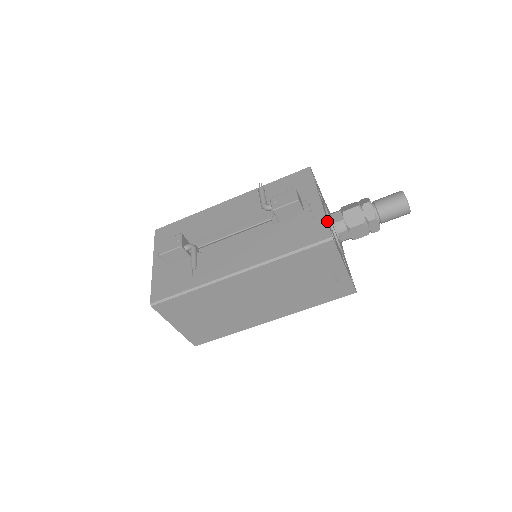
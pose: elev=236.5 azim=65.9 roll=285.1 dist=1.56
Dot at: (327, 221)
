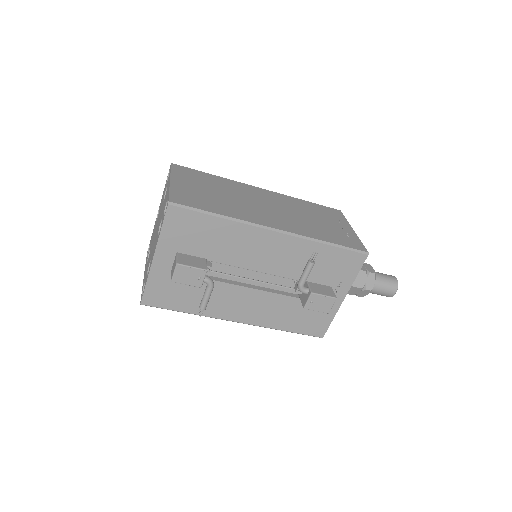
Dot at: occluded
